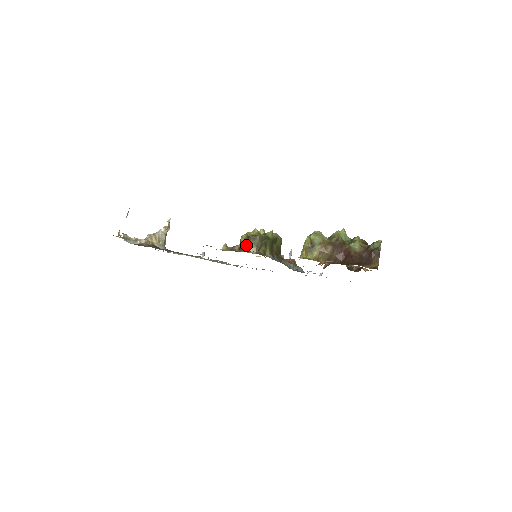
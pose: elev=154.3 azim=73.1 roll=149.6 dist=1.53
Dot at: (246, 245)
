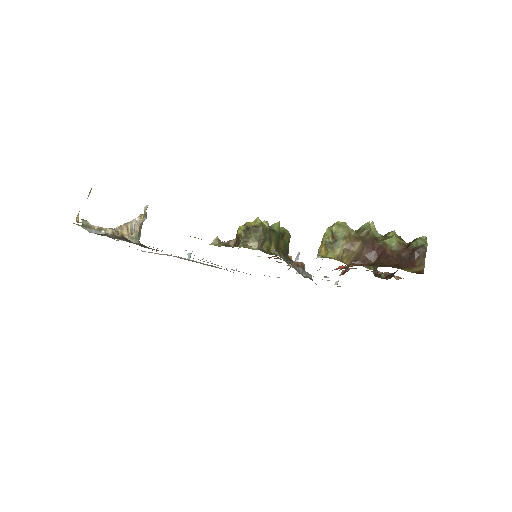
Dot at: (245, 238)
